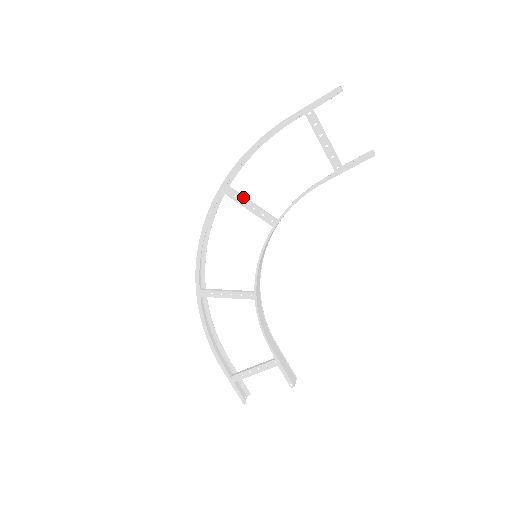
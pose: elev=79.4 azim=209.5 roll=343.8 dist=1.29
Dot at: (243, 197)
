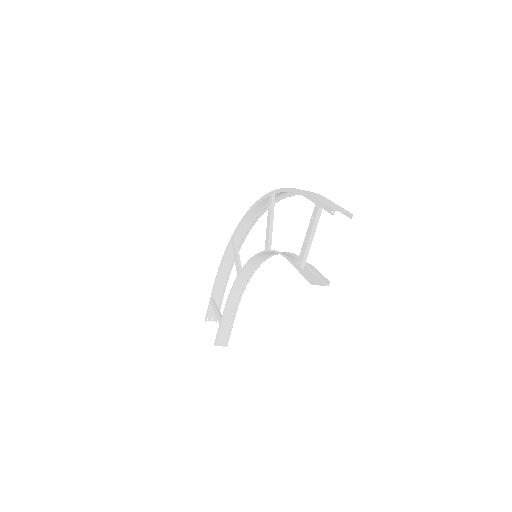
Dot at: (271, 213)
